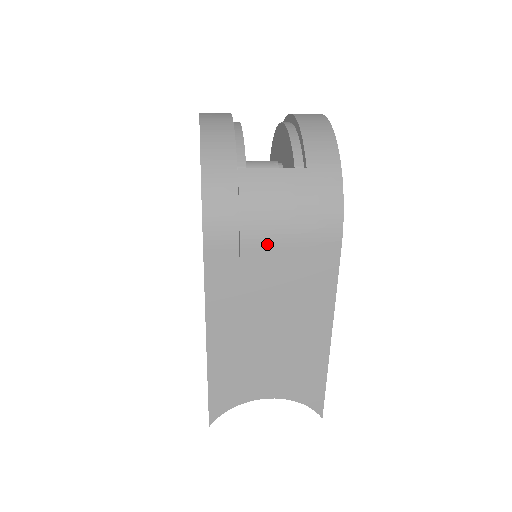
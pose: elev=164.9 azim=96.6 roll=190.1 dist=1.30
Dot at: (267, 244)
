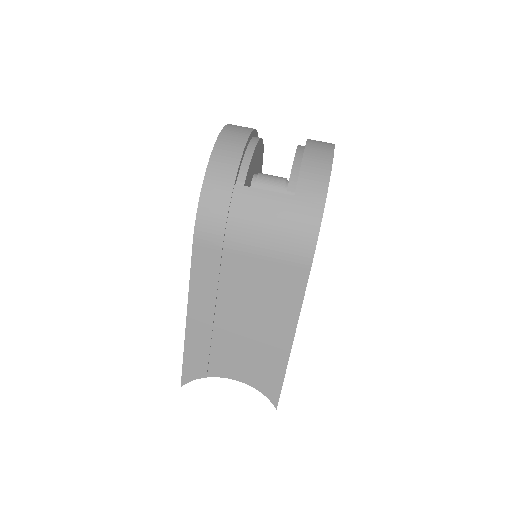
Dot at: (246, 253)
